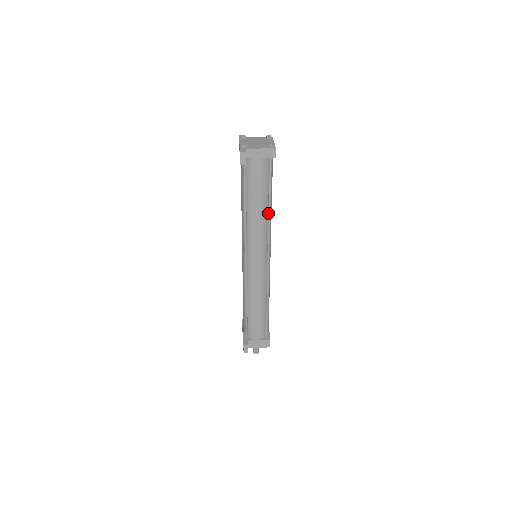
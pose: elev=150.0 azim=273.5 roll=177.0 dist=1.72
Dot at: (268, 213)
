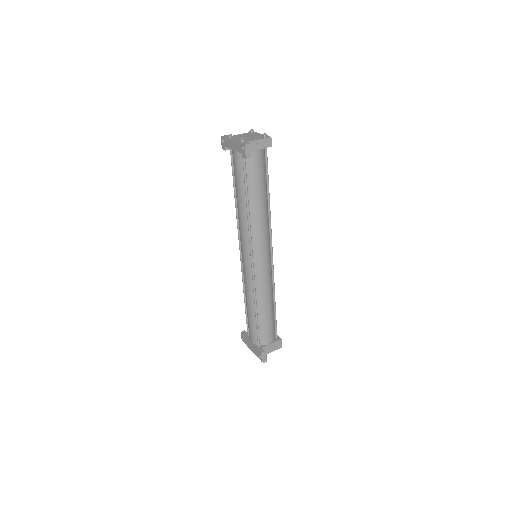
Dot at: (268, 206)
